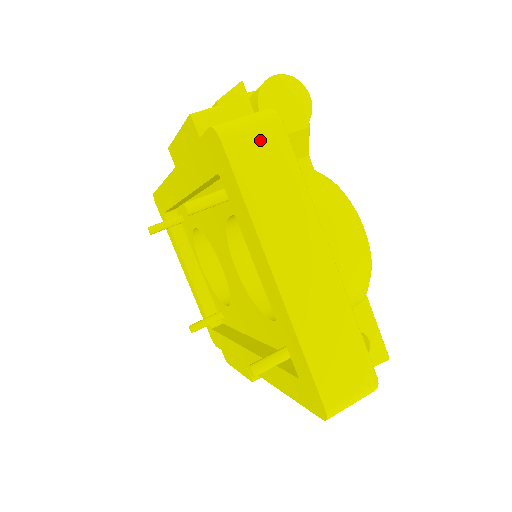
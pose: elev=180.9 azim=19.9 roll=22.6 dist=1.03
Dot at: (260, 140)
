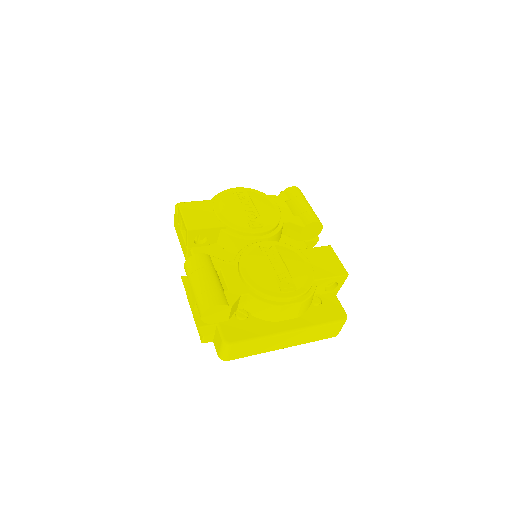
Dot at: (235, 351)
